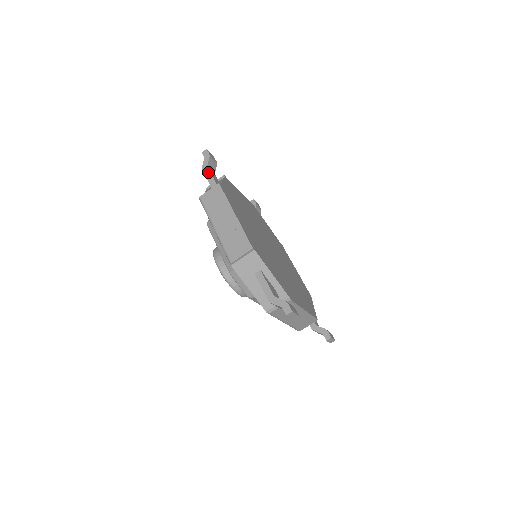
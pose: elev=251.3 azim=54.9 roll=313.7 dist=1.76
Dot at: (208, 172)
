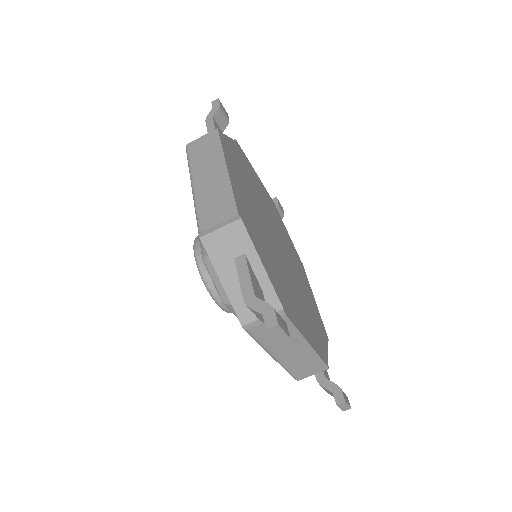
Dot at: (211, 124)
